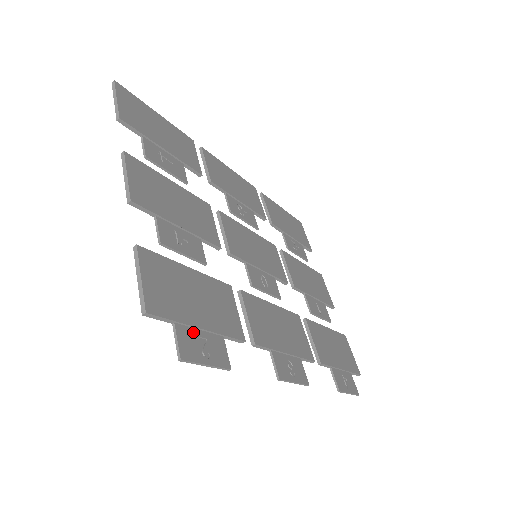
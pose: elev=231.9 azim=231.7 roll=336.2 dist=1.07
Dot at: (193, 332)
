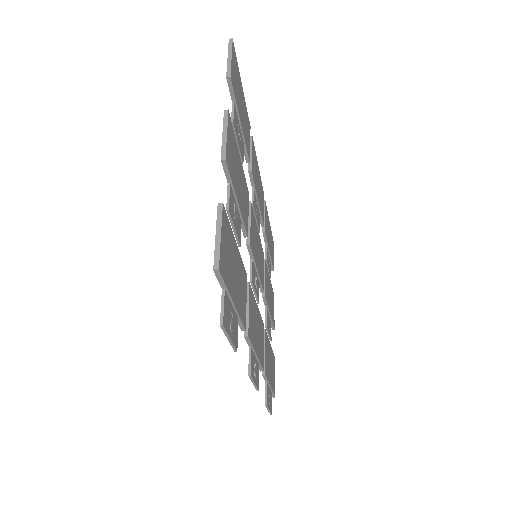
Dot at: (229, 304)
